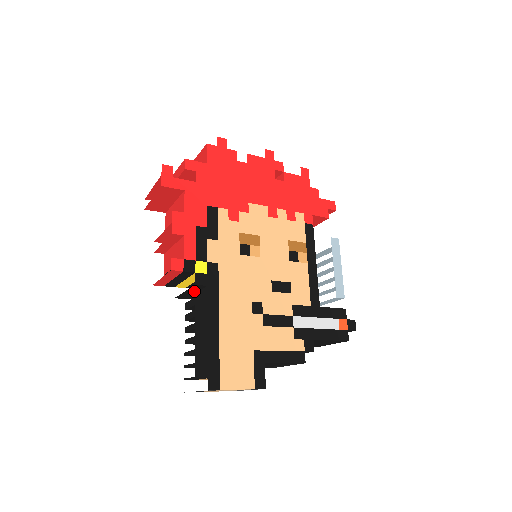
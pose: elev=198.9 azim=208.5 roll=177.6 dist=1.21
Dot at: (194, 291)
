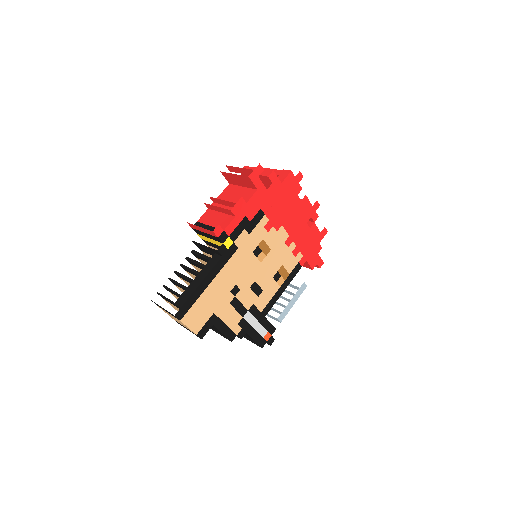
Dot at: (214, 254)
